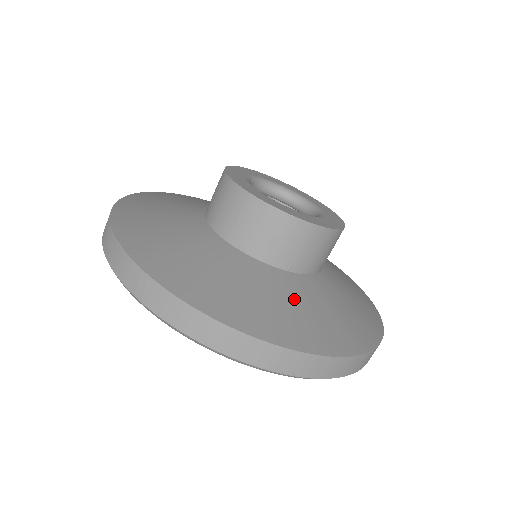
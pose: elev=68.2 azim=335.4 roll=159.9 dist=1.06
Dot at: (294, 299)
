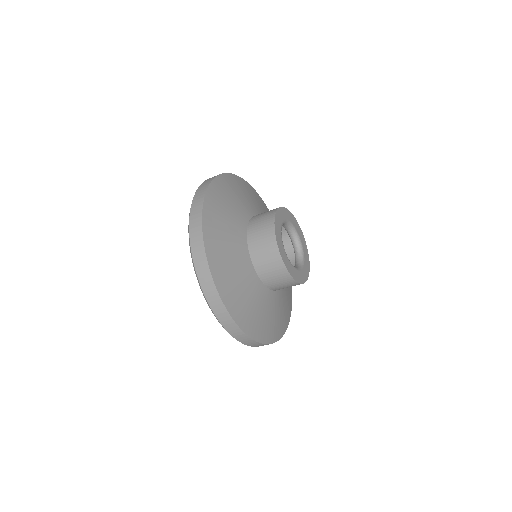
Dot at: (280, 308)
